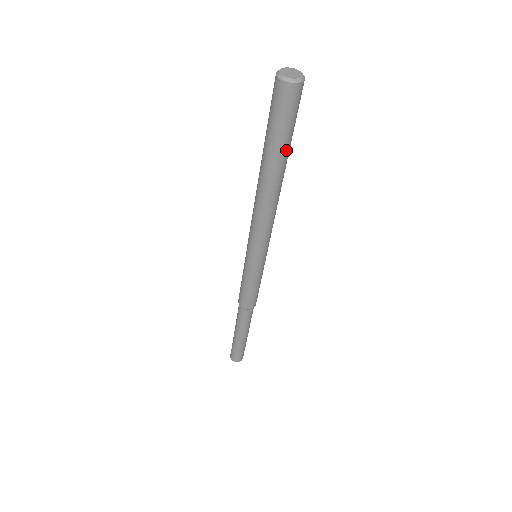
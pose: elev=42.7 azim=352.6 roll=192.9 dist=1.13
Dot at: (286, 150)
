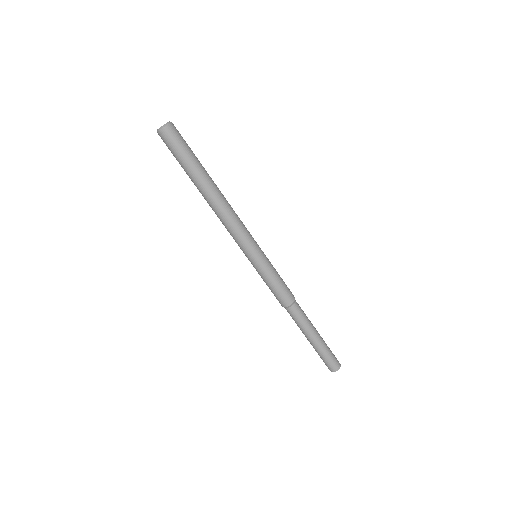
Dot at: (200, 164)
